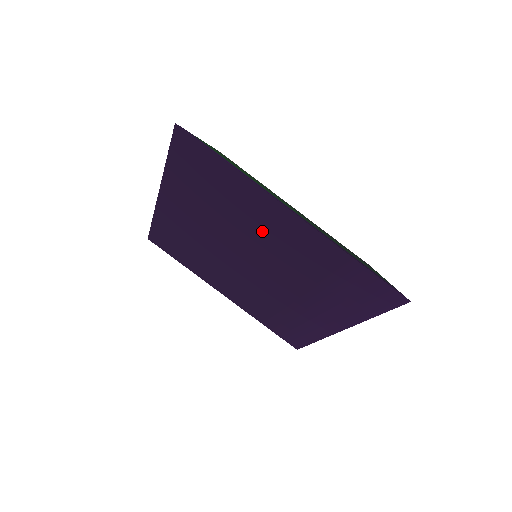
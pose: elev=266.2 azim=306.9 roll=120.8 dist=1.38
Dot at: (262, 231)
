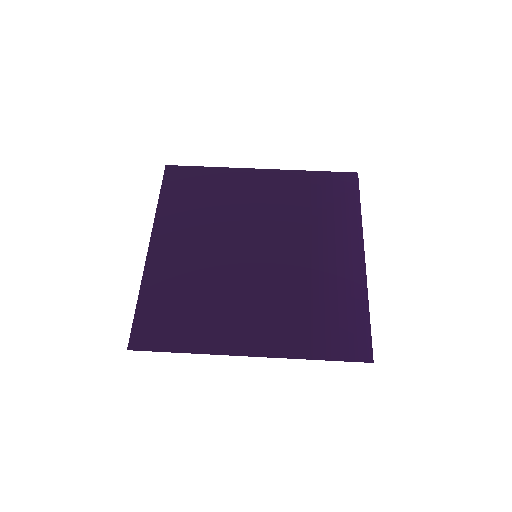
Dot at: (249, 202)
